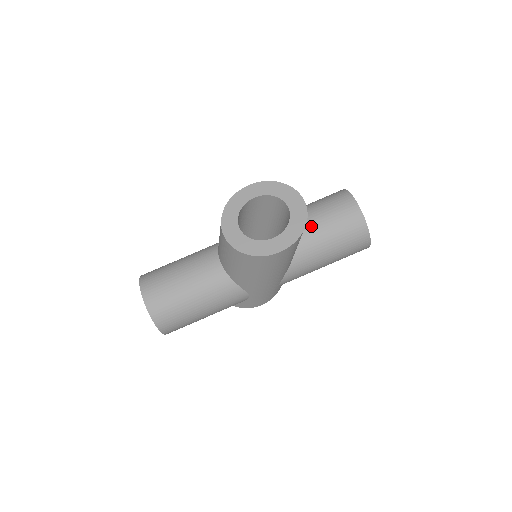
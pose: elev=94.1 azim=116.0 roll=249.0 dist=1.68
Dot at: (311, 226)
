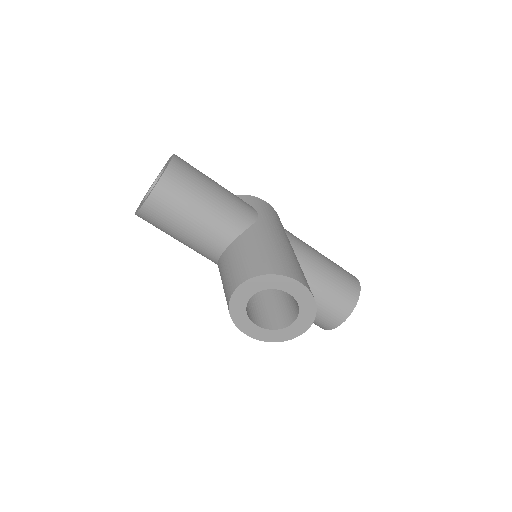
Dot at: occluded
